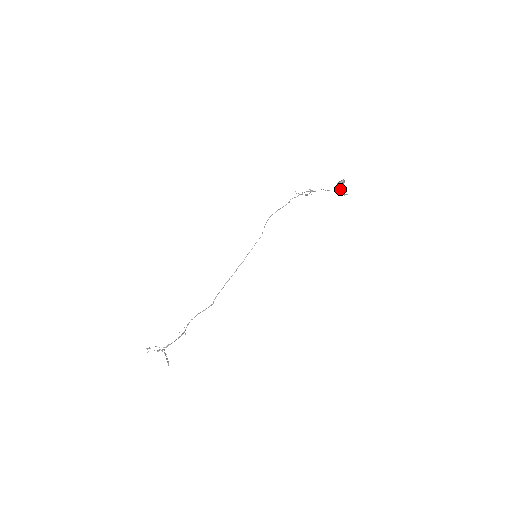
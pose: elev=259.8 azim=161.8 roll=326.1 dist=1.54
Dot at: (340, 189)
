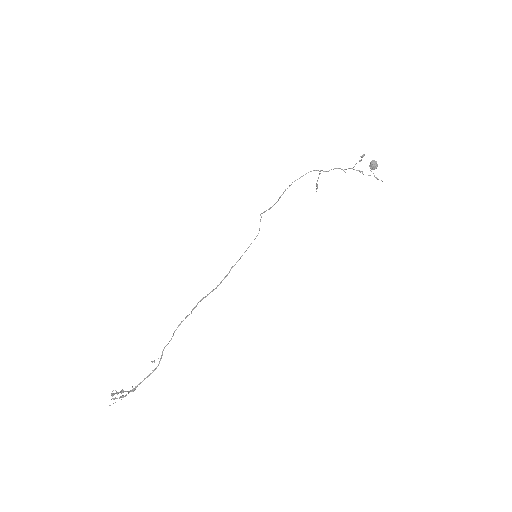
Dot at: occluded
